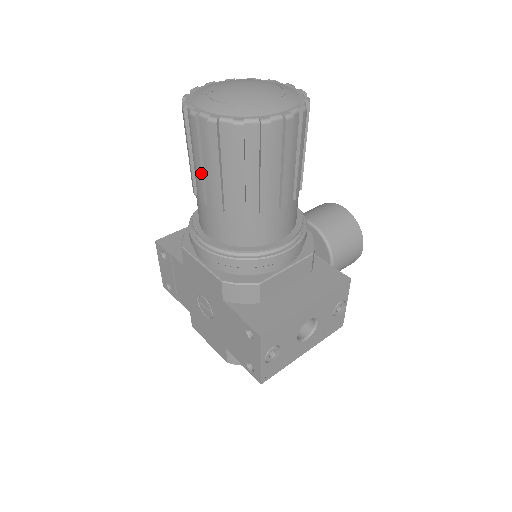
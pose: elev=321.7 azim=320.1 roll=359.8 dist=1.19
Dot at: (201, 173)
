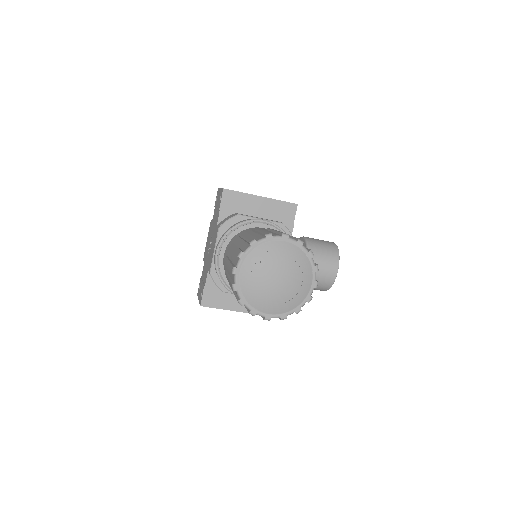
Dot at: occluded
